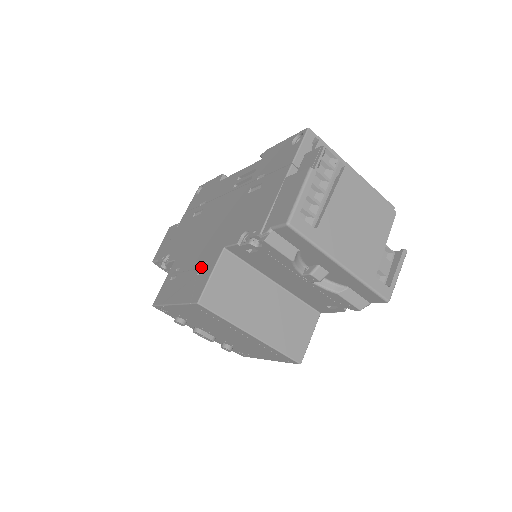
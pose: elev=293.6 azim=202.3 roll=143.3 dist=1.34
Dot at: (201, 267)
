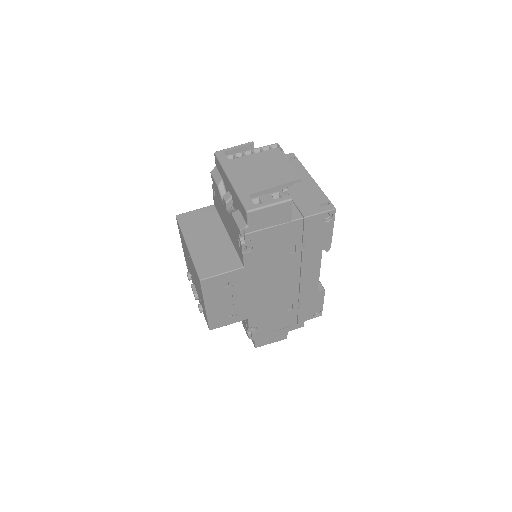
Dot at: occluded
